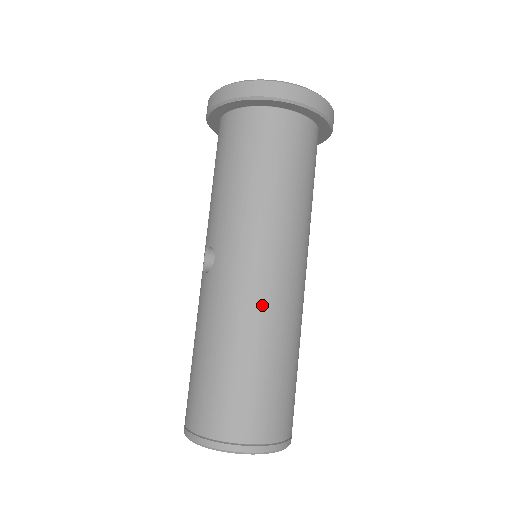
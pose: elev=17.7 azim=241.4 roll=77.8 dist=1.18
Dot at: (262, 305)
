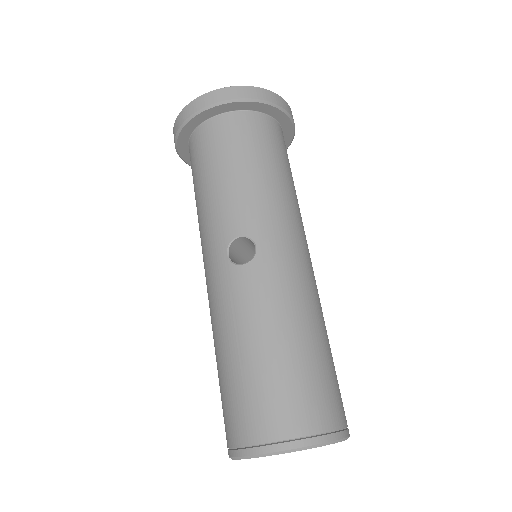
Dot at: (312, 288)
